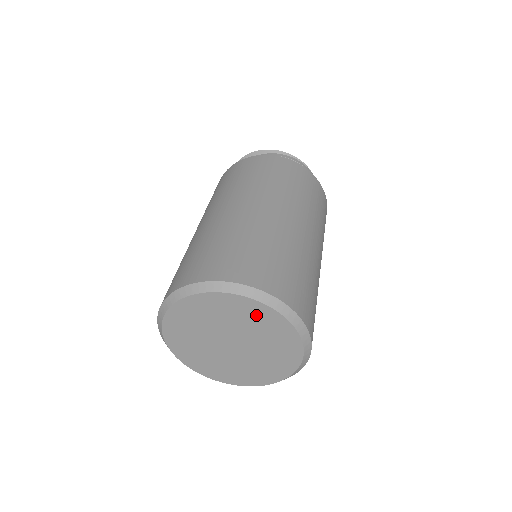
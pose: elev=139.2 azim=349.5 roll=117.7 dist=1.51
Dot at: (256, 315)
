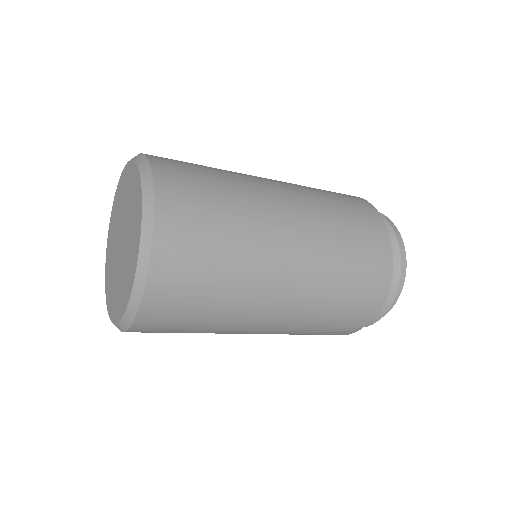
Dot at: (130, 181)
